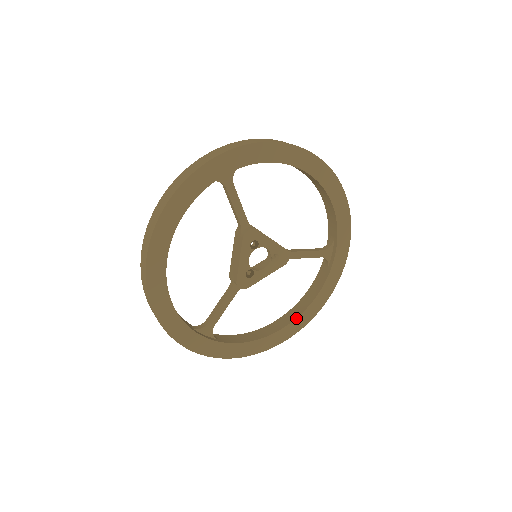
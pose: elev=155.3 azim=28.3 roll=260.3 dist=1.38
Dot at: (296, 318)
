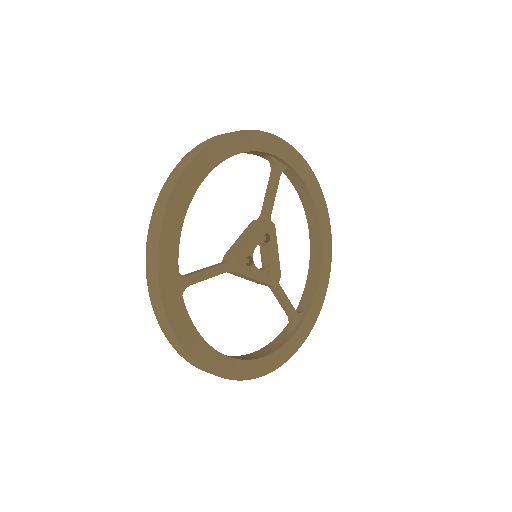
Dot at: (249, 359)
